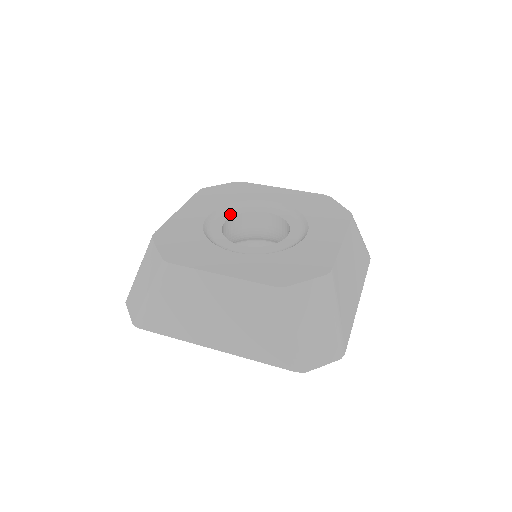
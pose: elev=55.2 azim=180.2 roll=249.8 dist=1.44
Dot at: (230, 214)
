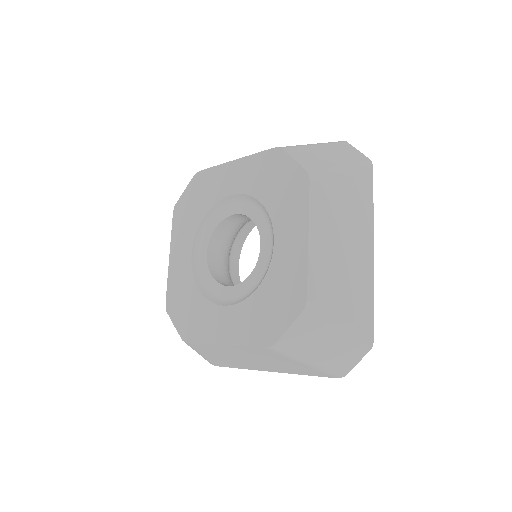
Dot at: (207, 236)
